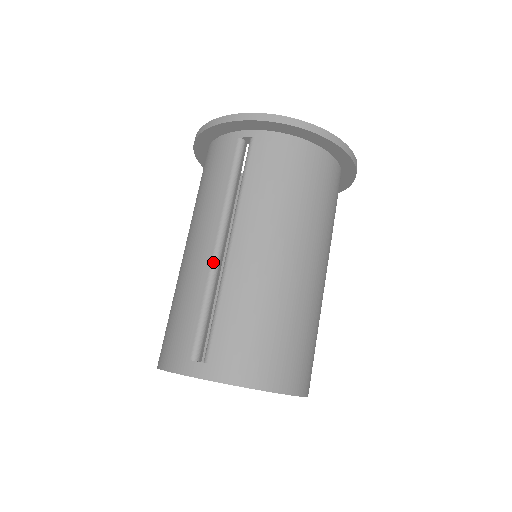
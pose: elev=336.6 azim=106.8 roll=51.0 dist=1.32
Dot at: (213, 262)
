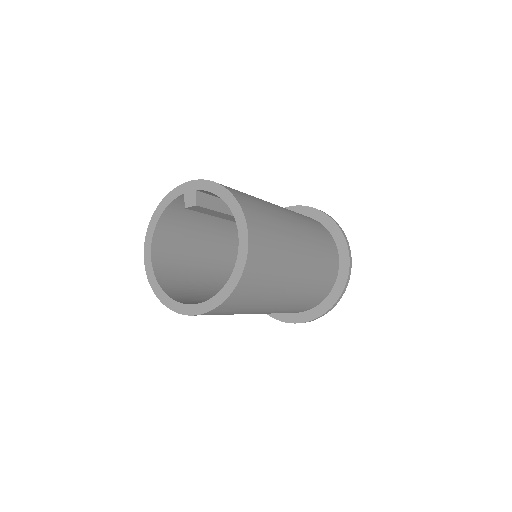
Dot at: occluded
